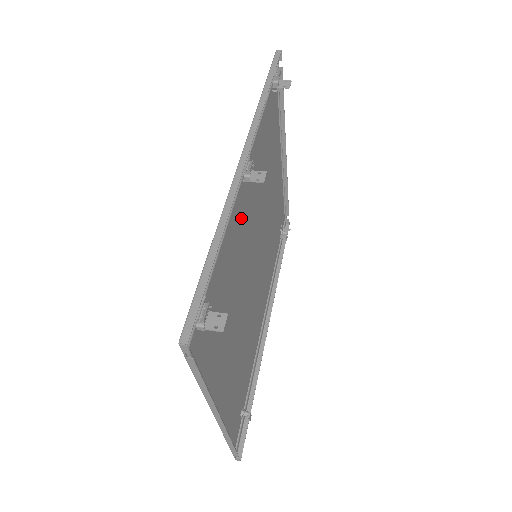
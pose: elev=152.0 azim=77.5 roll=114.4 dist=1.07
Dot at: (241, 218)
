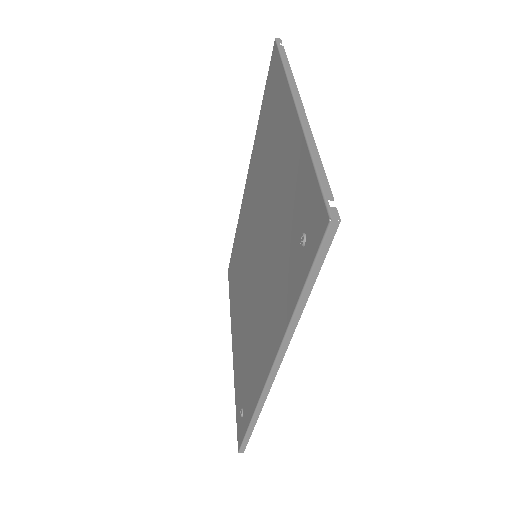
Dot at: (253, 187)
